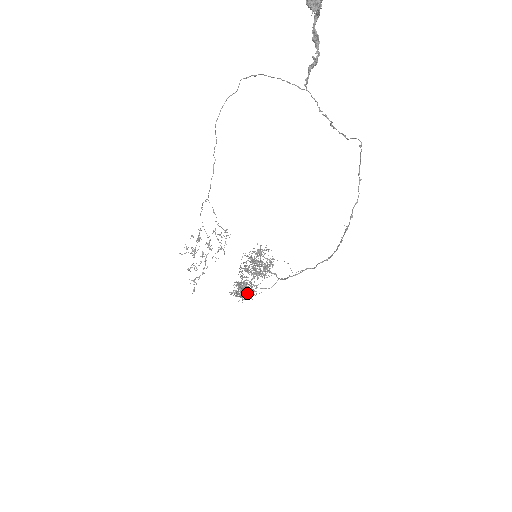
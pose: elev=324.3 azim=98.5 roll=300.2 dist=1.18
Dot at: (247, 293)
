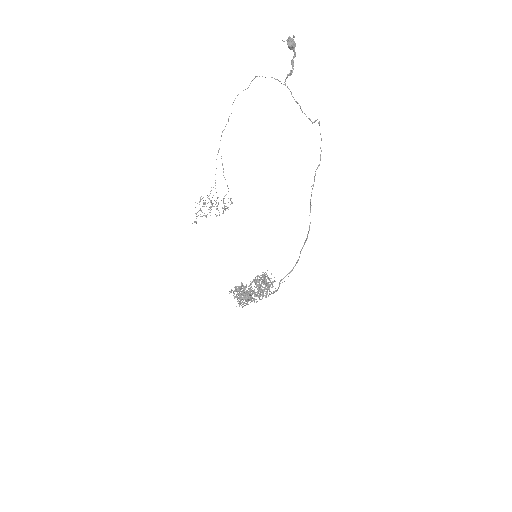
Dot at: (243, 290)
